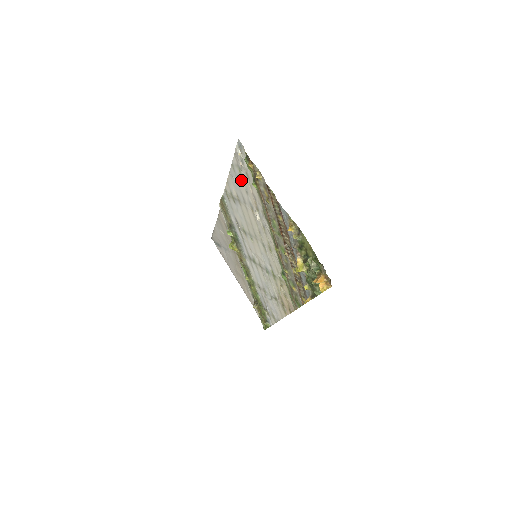
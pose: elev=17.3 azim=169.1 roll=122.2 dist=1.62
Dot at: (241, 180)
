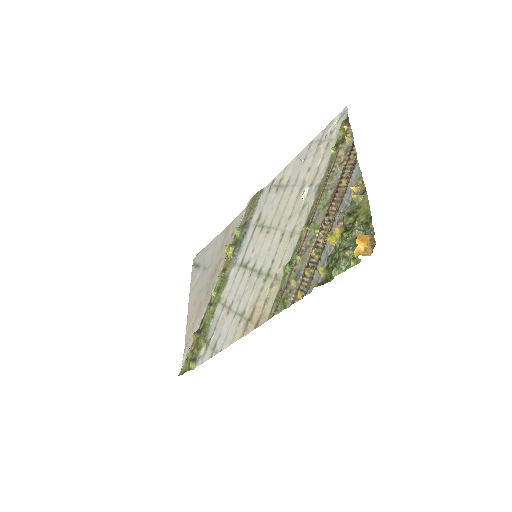
Dot at: (312, 156)
